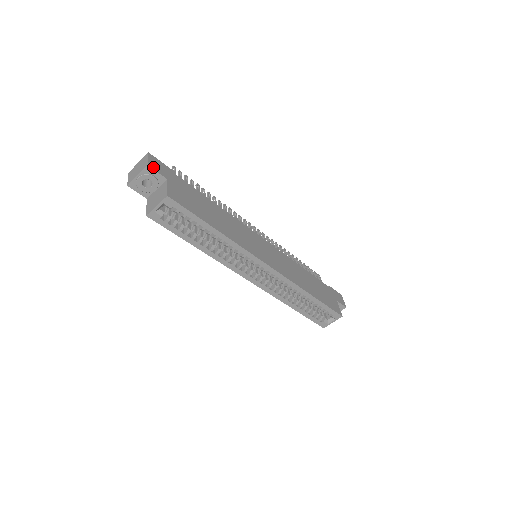
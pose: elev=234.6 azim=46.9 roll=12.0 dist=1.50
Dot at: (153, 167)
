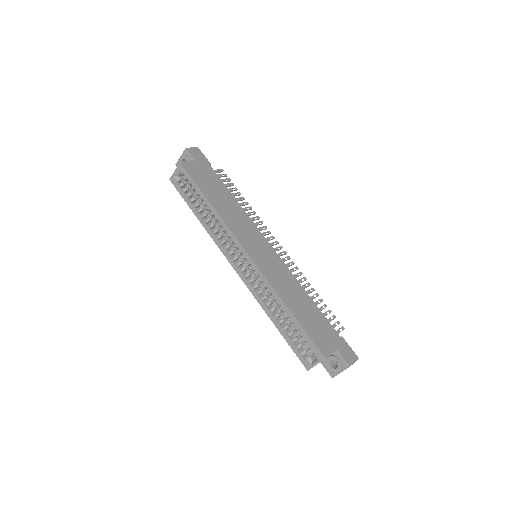
Dot at: (190, 151)
